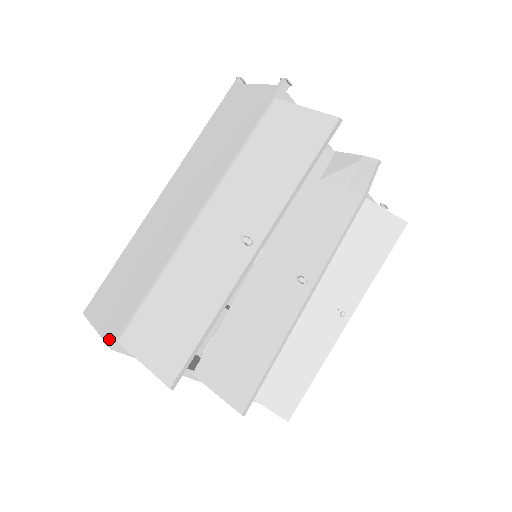
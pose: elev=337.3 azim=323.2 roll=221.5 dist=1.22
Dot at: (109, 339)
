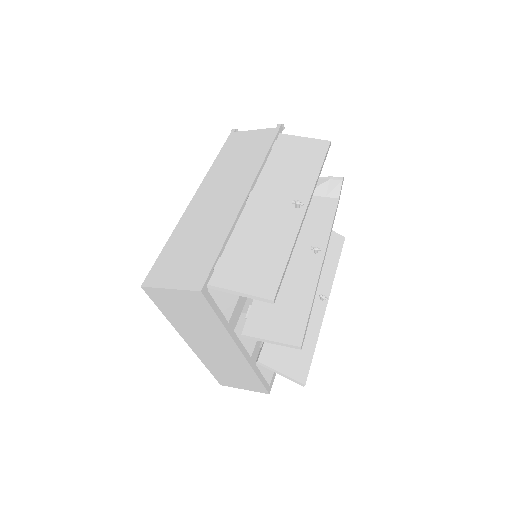
Dot at: (194, 286)
